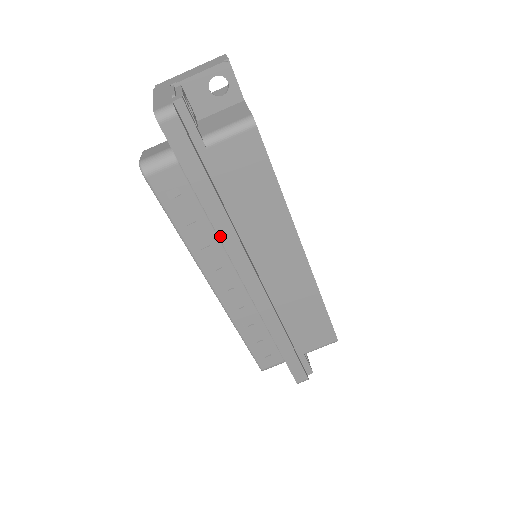
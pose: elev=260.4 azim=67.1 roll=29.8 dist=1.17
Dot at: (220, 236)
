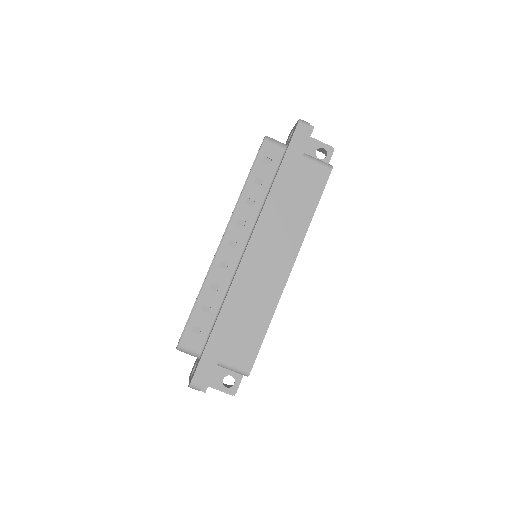
Dot at: (267, 201)
